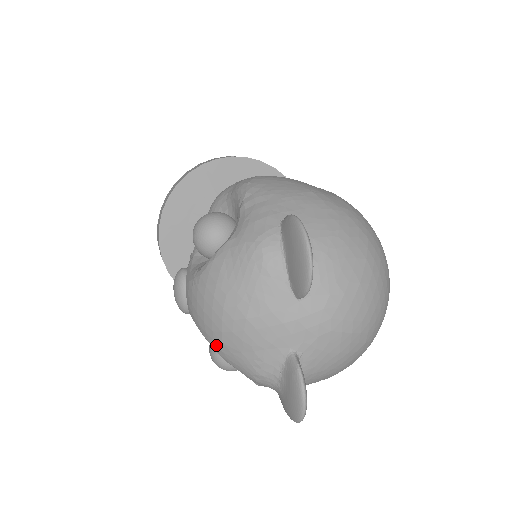
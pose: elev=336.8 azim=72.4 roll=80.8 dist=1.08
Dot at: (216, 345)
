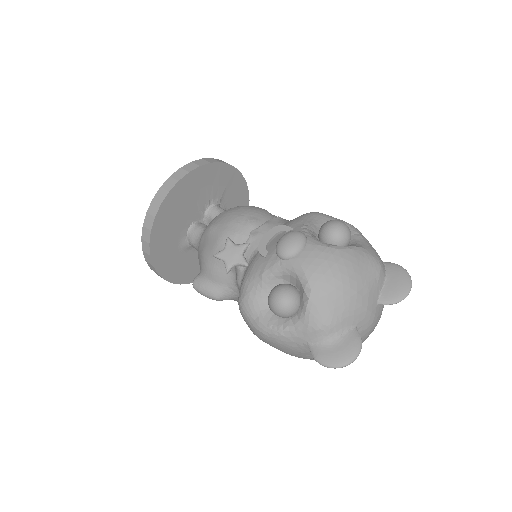
Dot at: (318, 292)
